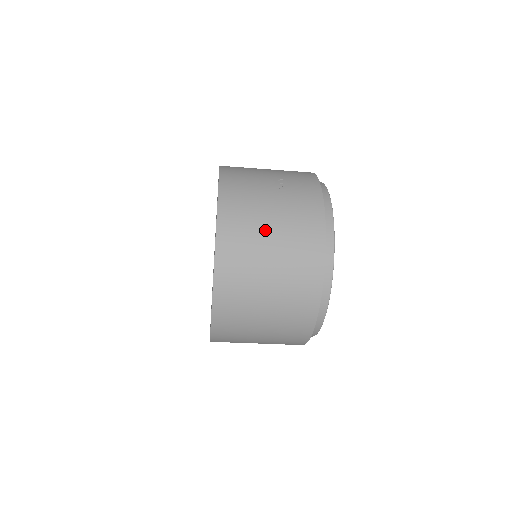
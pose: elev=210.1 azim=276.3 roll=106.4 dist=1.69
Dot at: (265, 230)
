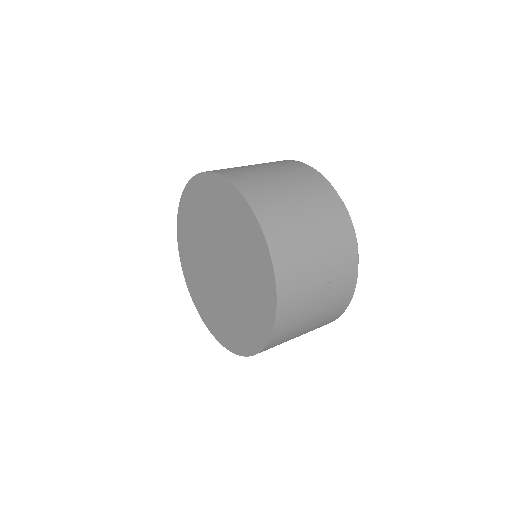
Dot at: (304, 328)
